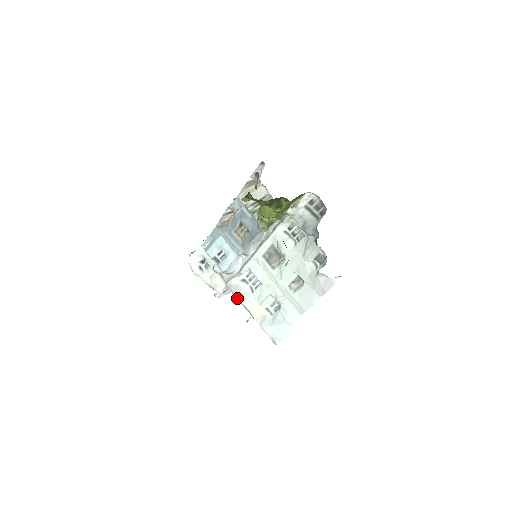
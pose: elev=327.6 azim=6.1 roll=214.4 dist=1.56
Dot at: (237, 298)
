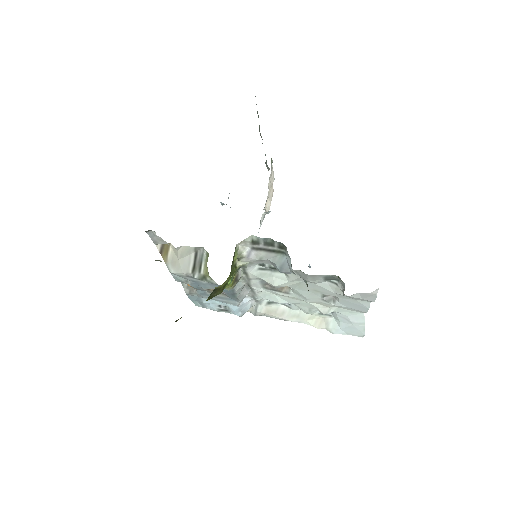
Dot at: occluded
